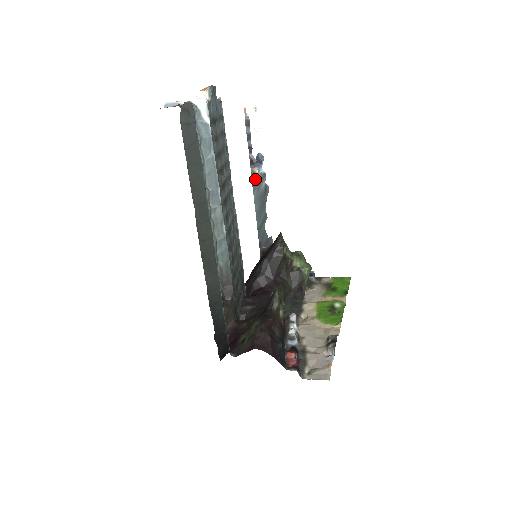
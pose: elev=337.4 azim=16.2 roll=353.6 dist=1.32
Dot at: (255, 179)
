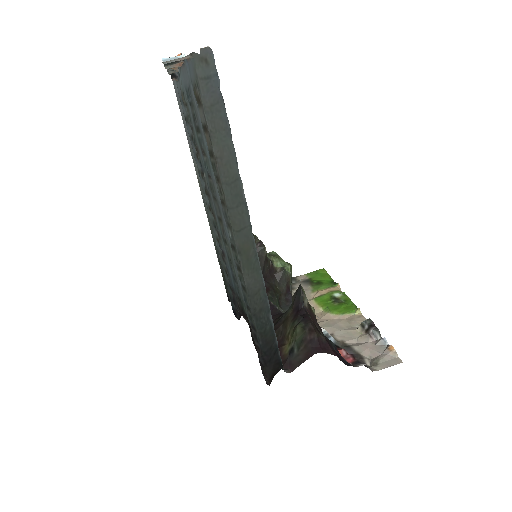
Dot at: occluded
